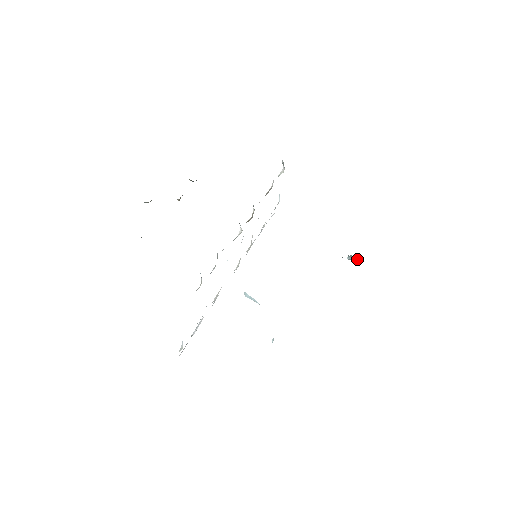
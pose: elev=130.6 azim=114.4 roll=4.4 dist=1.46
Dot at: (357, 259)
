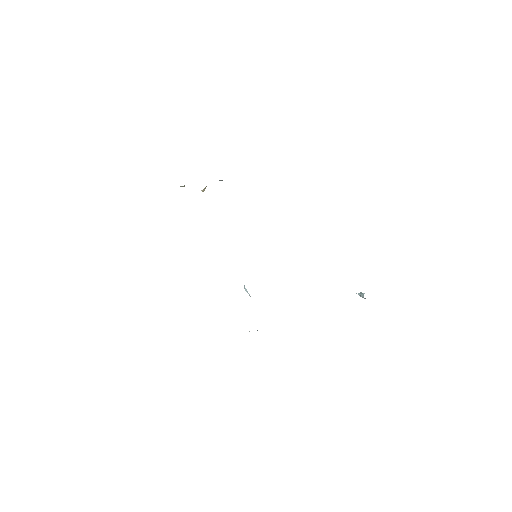
Dot at: occluded
